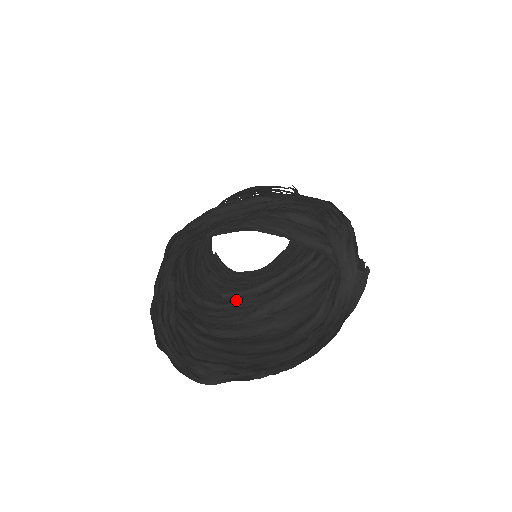
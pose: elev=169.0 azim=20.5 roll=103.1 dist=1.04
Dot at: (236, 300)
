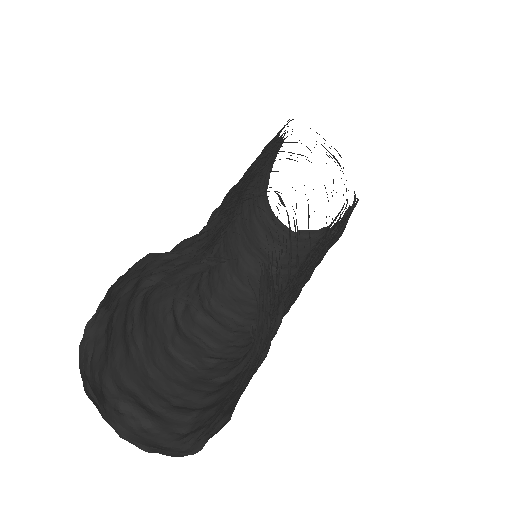
Dot at: occluded
